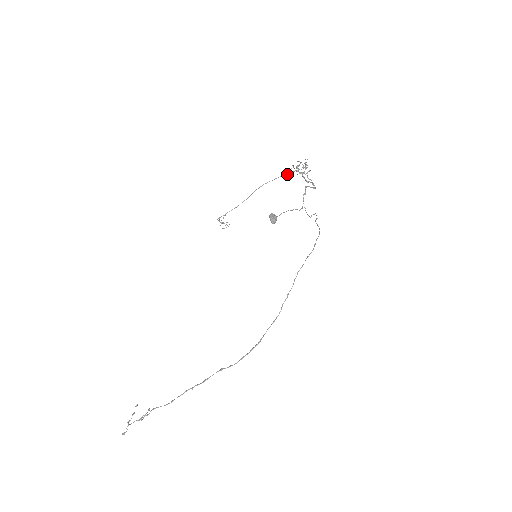
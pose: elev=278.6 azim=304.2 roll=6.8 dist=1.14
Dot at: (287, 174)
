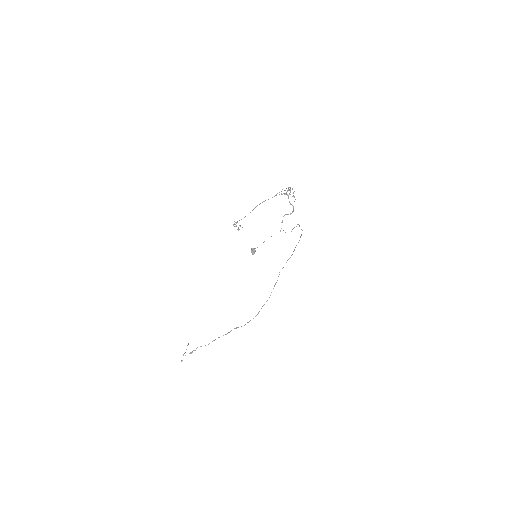
Dot at: occluded
